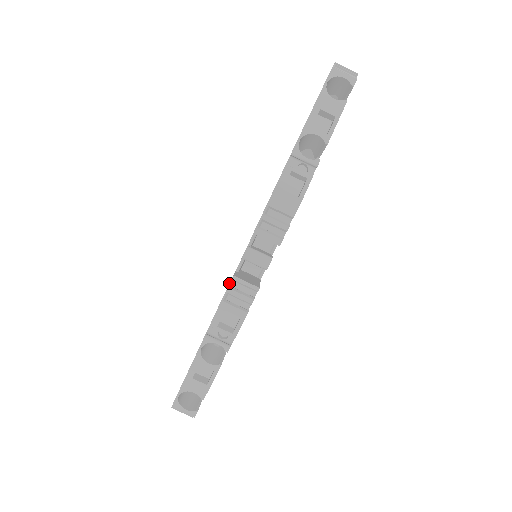
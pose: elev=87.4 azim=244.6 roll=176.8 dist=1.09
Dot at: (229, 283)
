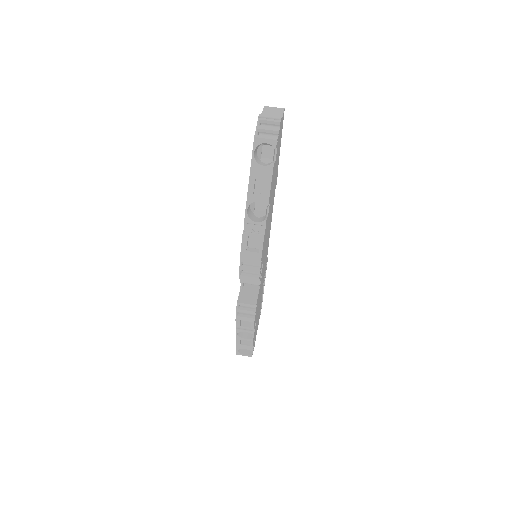
Dot at: (236, 307)
